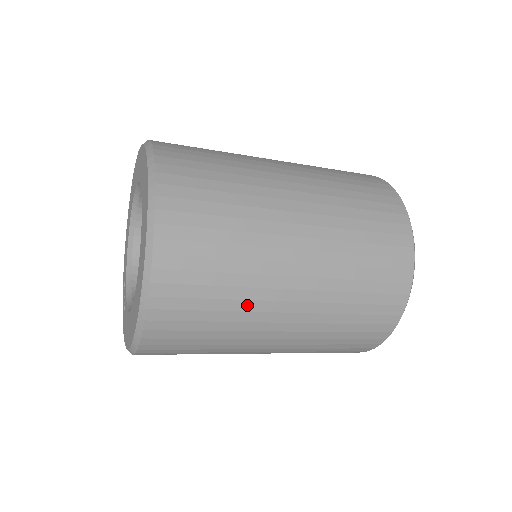
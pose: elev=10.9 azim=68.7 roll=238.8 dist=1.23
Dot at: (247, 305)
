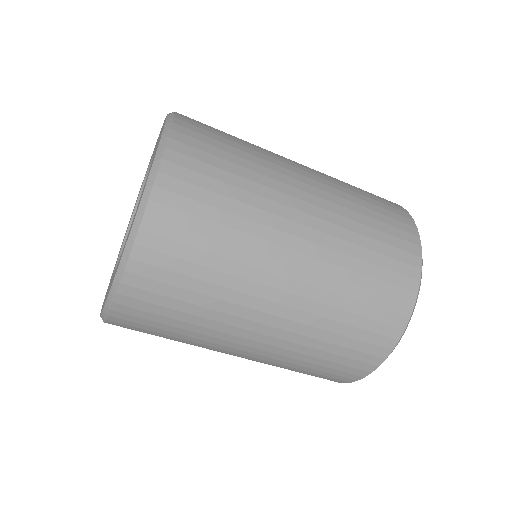
Dot at: (209, 332)
